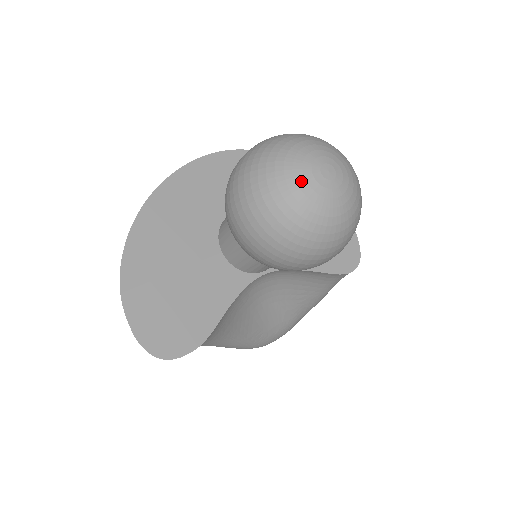
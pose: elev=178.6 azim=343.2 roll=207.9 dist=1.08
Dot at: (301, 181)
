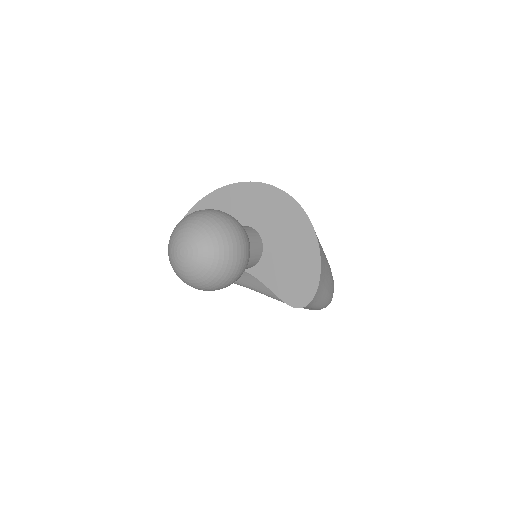
Dot at: (173, 248)
